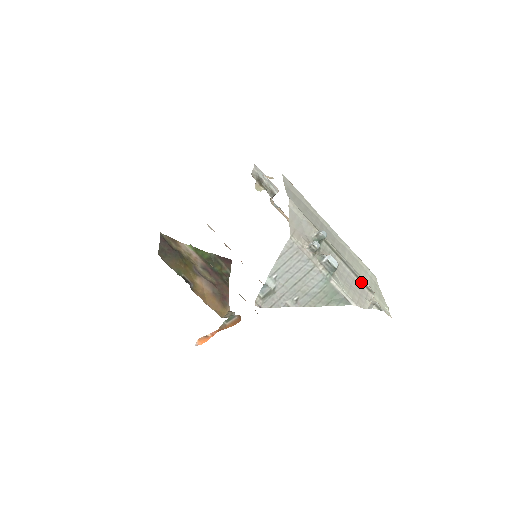
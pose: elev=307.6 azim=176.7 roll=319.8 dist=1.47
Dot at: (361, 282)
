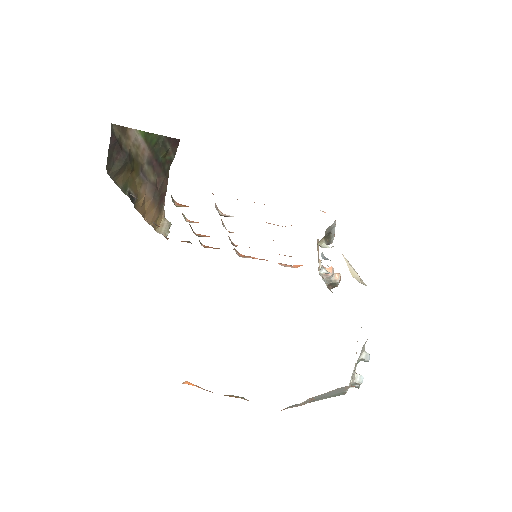
Dot at: occluded
